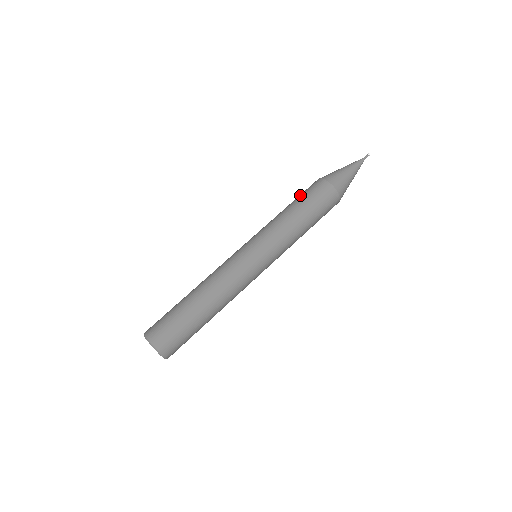
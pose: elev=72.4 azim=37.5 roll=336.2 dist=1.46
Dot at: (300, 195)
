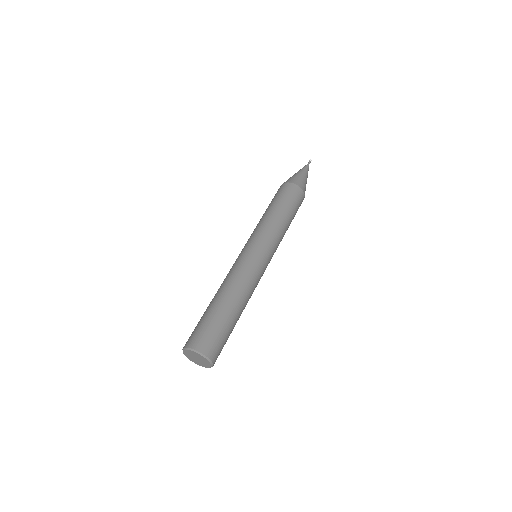
Dot at: (276, 198)
